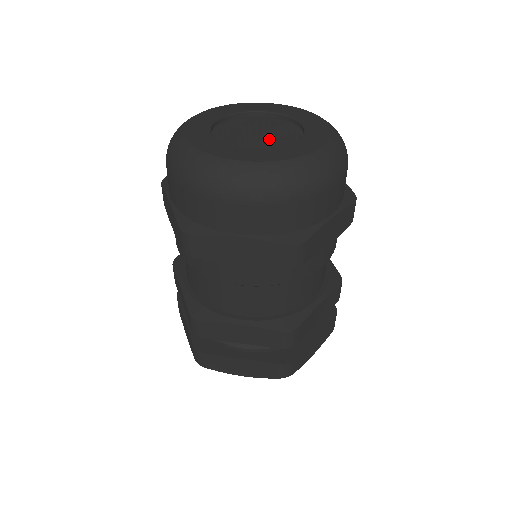
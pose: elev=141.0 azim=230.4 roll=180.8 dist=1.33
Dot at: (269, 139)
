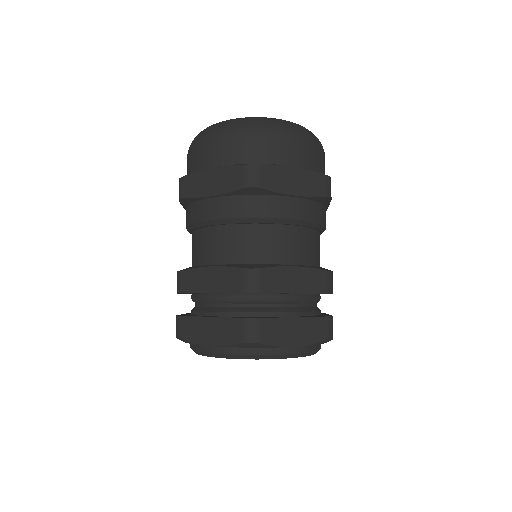
Dot at: occluded
